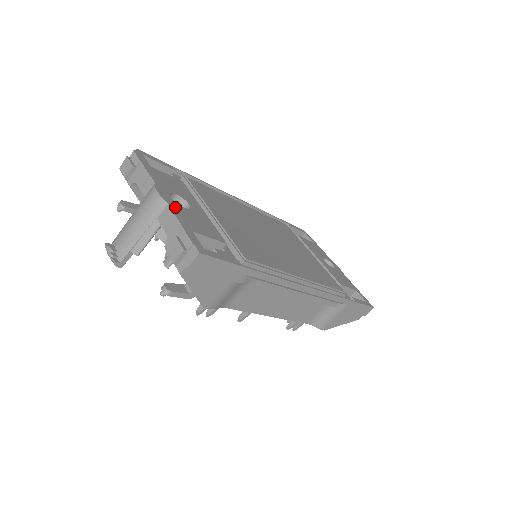
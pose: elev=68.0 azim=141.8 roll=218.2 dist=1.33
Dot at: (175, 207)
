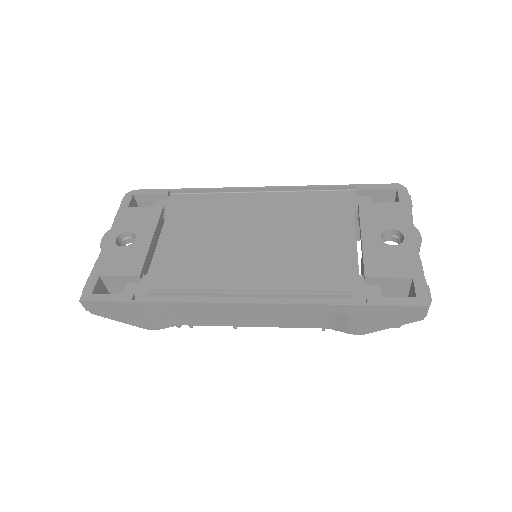
Dot at: (107, 251)
